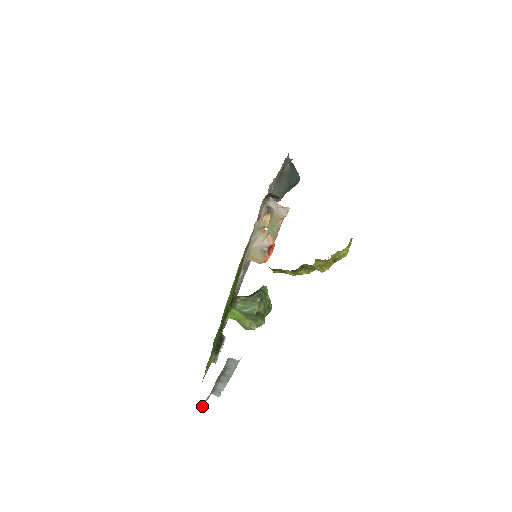
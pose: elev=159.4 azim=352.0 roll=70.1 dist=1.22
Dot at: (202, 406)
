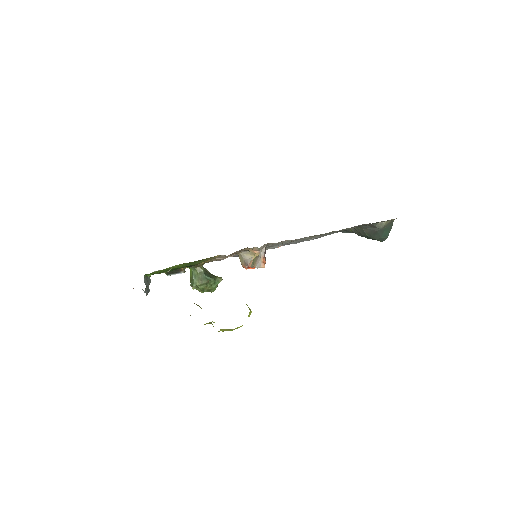
Dot at: occluded
